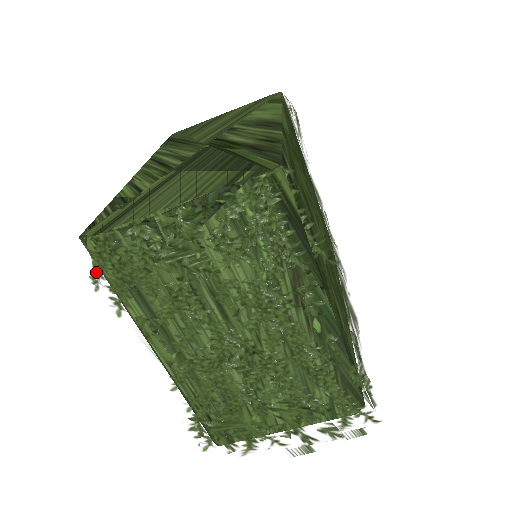
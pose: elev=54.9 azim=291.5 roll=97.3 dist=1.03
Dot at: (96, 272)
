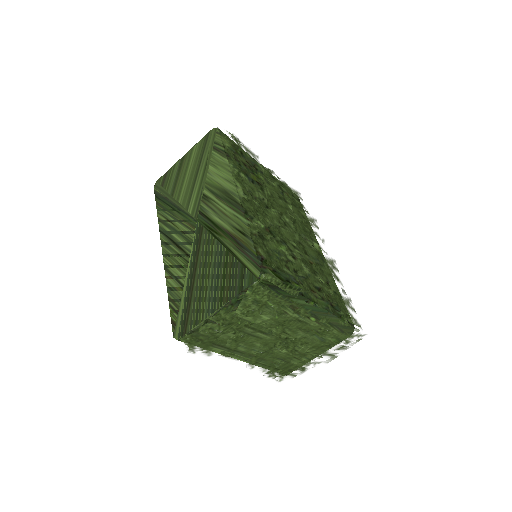
Dot at: (191, 349)
